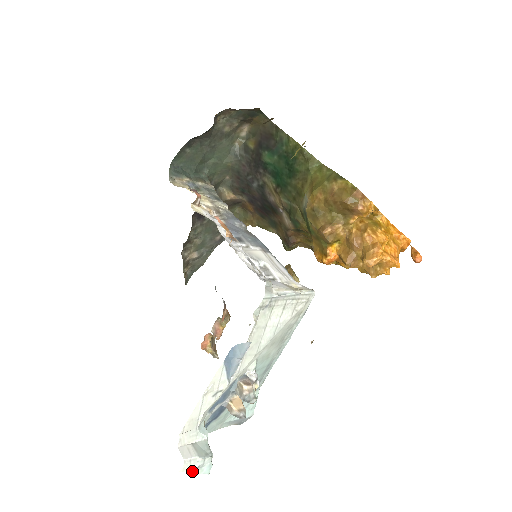
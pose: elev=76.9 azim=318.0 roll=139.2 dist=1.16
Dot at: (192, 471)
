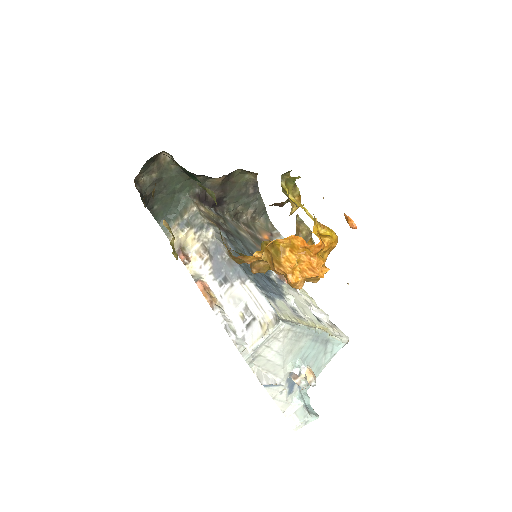
Dot at: (304, 425)
